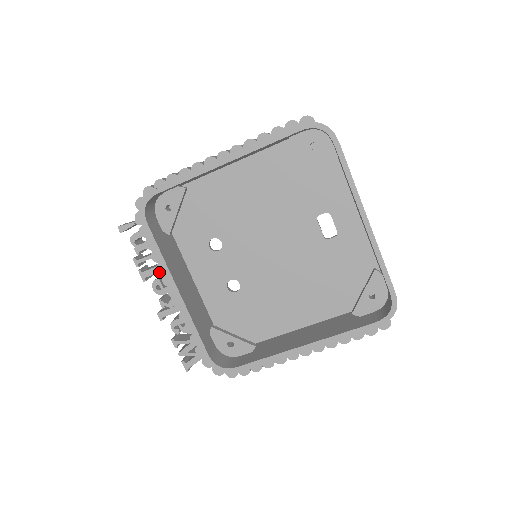
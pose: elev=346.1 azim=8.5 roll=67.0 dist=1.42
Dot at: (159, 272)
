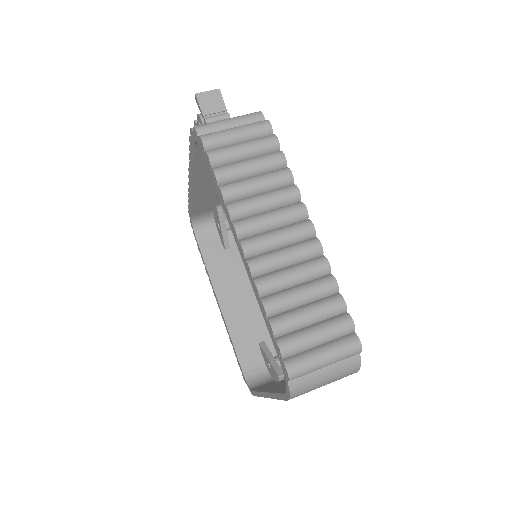
Dot at: (189, 164)
